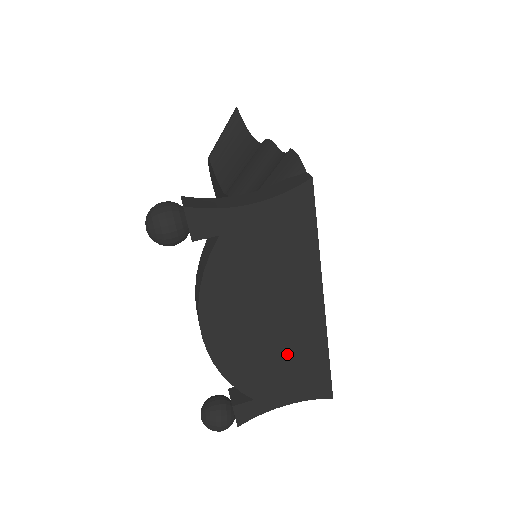
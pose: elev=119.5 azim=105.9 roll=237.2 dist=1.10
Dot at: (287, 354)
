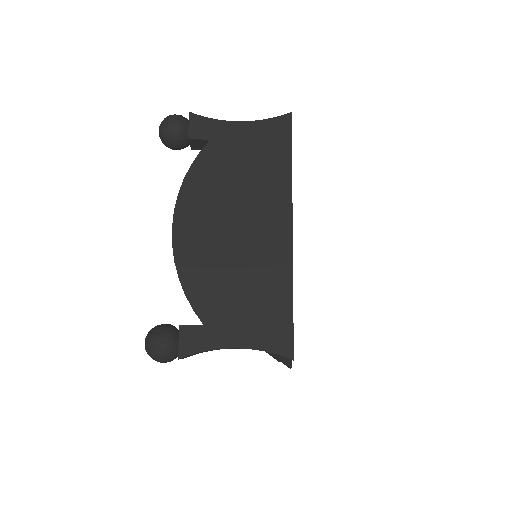
Dot at: (248, 276)
